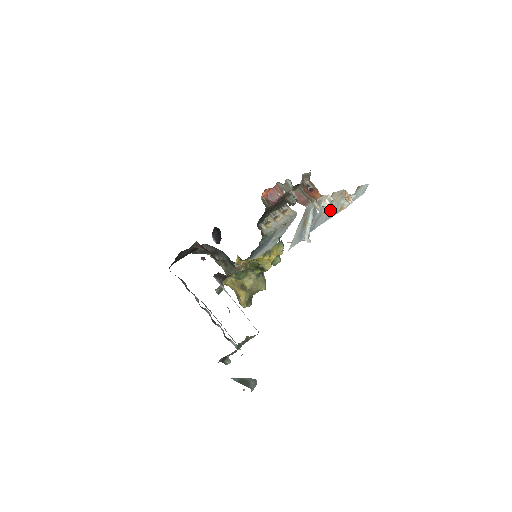
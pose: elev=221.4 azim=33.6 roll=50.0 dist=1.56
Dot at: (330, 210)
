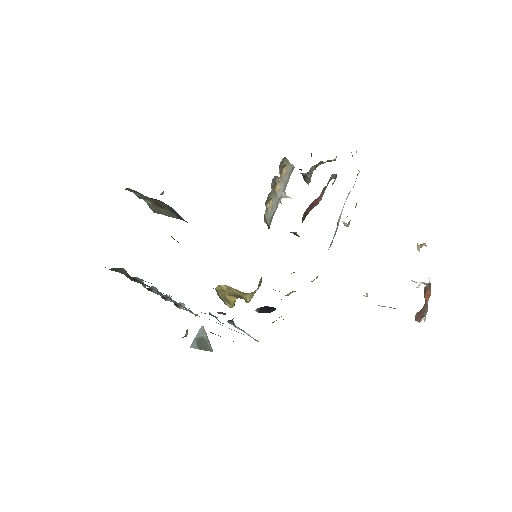
Dot at: occluded
